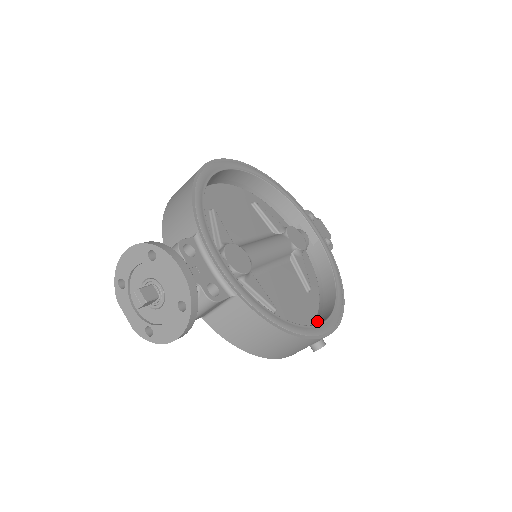
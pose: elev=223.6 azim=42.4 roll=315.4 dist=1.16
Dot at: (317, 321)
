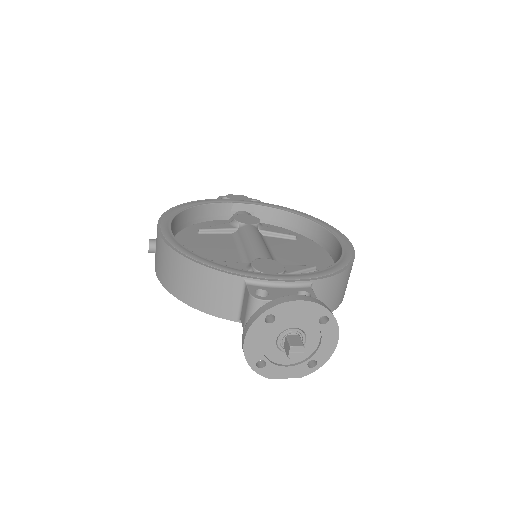
Dot at: (327, 247)
